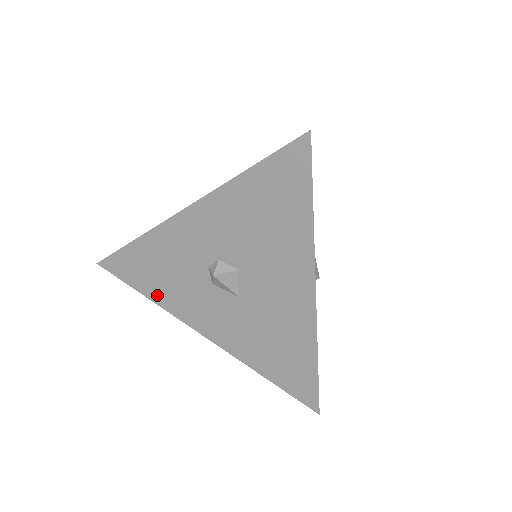
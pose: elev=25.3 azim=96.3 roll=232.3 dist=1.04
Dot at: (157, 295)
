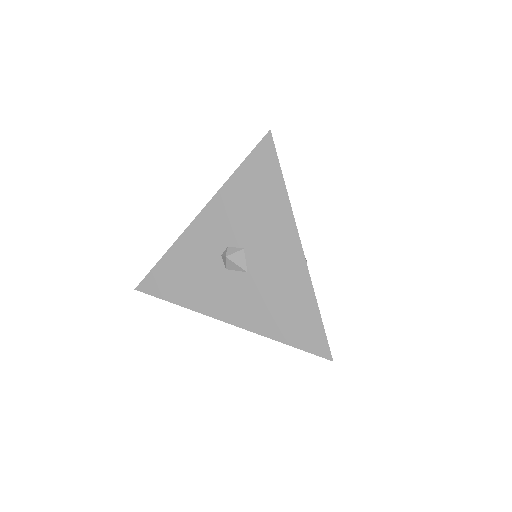
Dot at: (185, 299)
